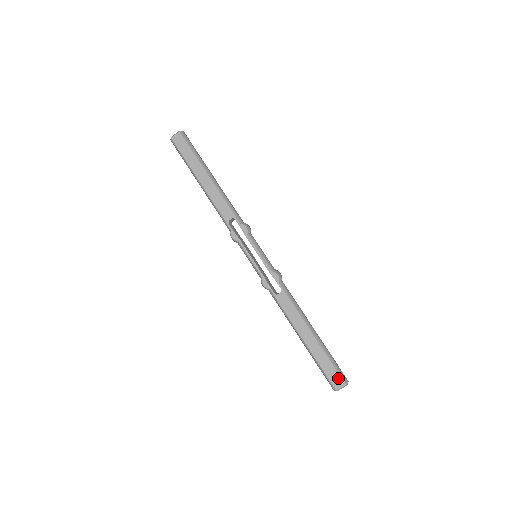
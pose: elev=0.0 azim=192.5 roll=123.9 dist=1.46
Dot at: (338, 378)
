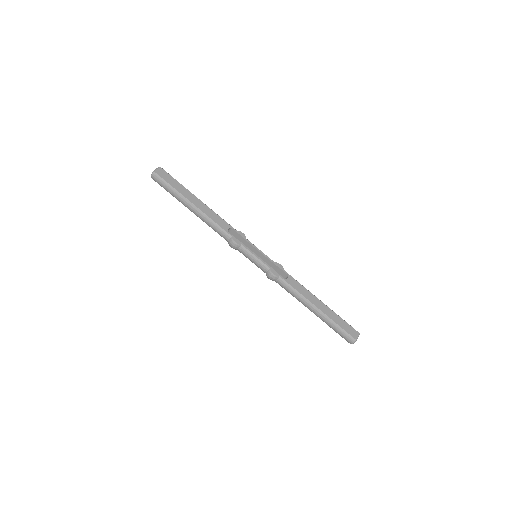
Dot at: (353, 330)
